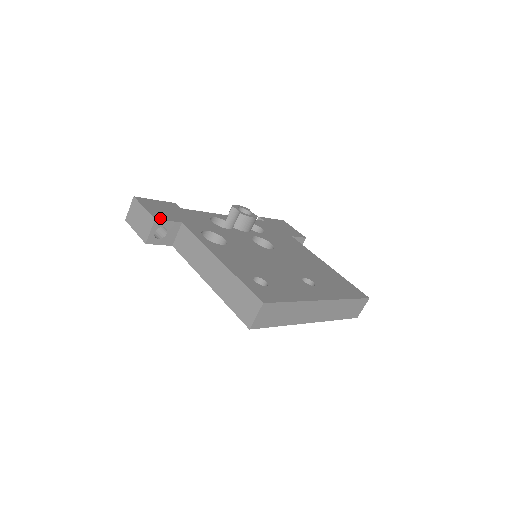
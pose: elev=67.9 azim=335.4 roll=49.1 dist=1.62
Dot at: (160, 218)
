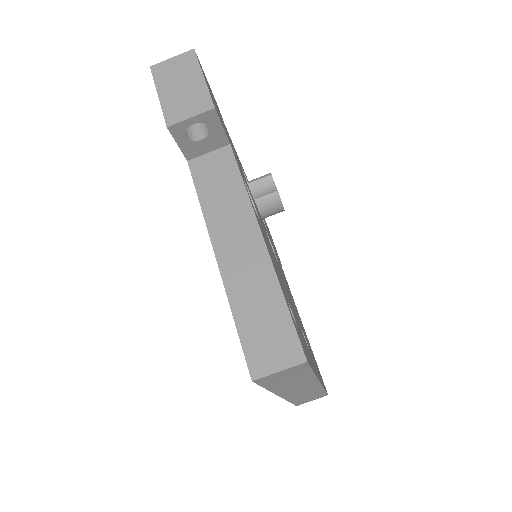
Dot at: occluded
